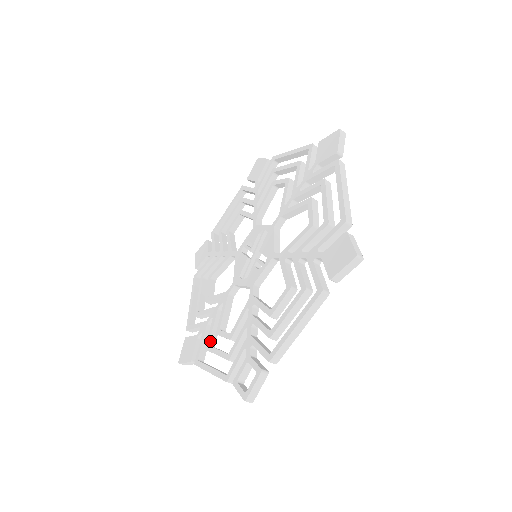
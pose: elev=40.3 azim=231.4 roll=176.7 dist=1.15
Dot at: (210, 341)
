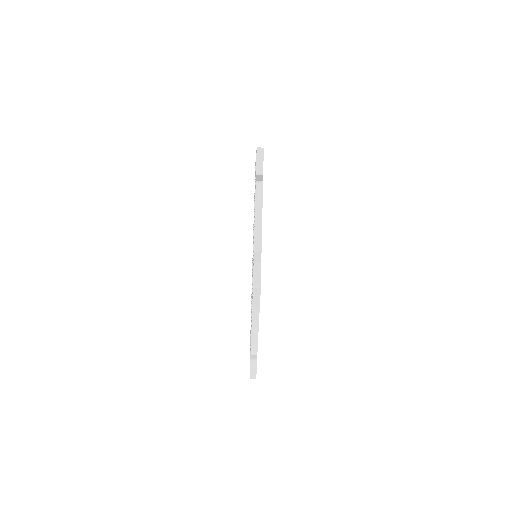
Dot at: occluded
